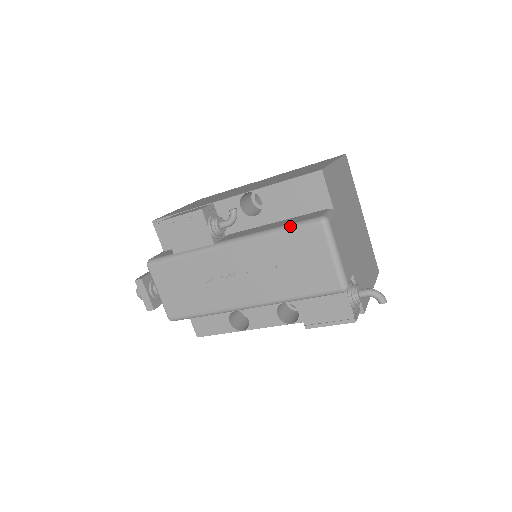
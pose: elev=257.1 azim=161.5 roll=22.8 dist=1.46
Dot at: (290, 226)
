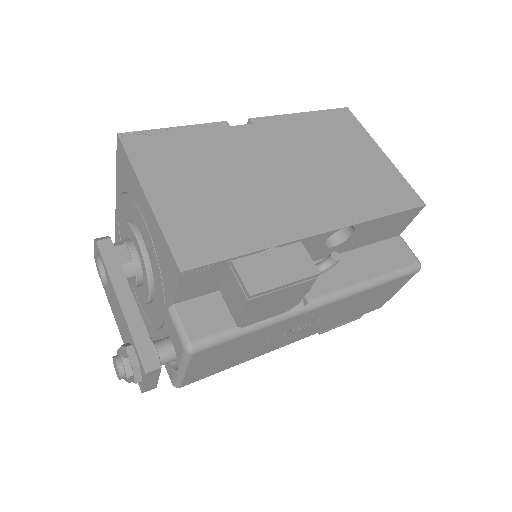
Dot at: (394, 276)
